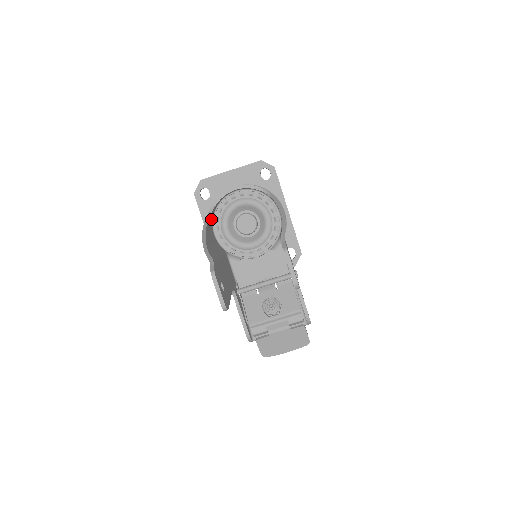
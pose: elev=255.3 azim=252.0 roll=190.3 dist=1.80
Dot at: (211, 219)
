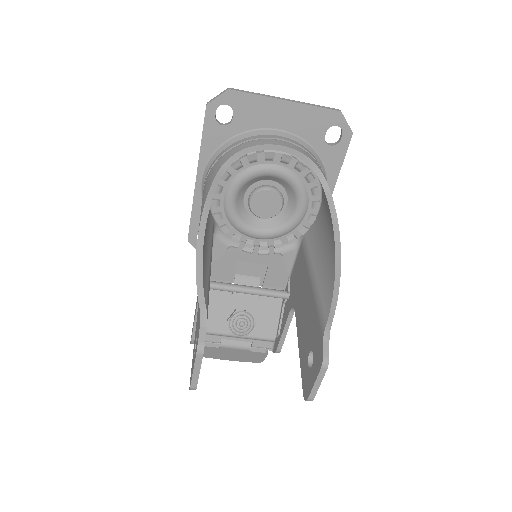
Dot at: occluded
